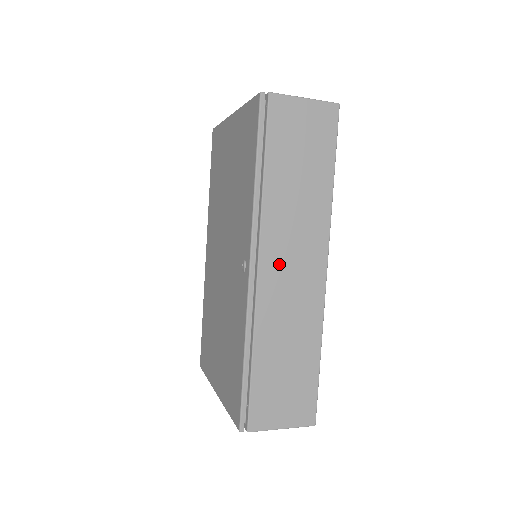
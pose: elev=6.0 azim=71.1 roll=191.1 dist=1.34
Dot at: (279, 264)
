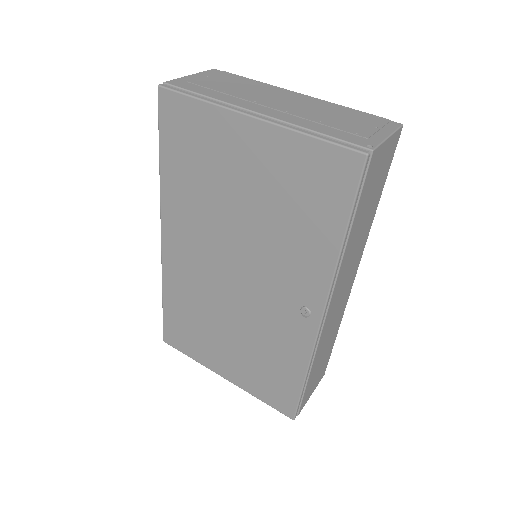
Dot at: (337, 299)
